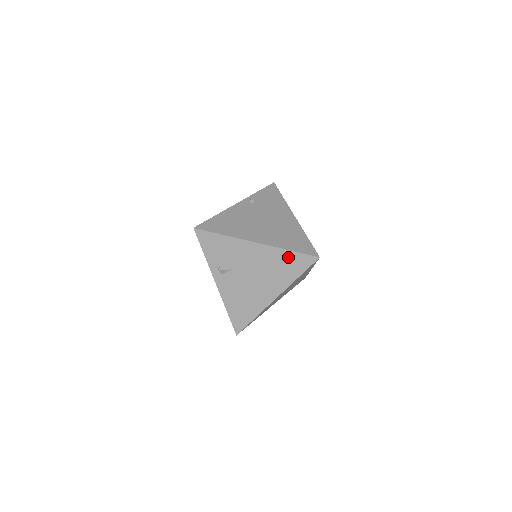
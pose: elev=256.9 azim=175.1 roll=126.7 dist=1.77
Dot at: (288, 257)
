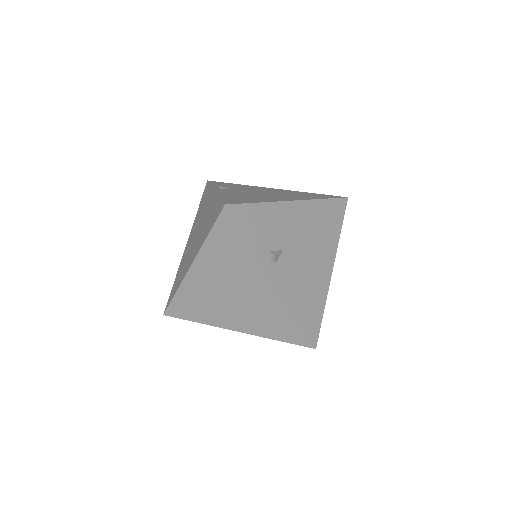
Dot at: (326, 208)
